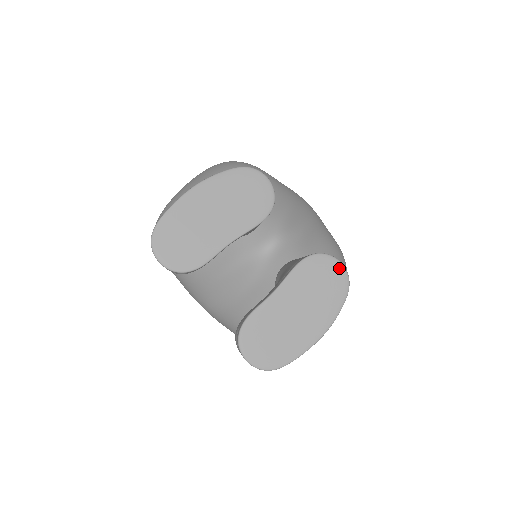
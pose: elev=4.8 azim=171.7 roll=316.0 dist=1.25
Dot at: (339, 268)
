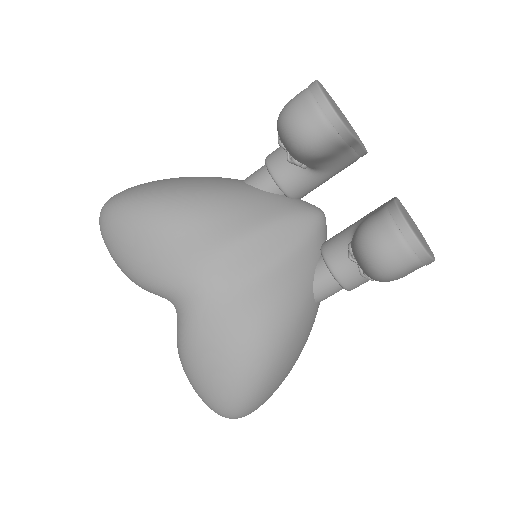
Dot at: (414, 222)
